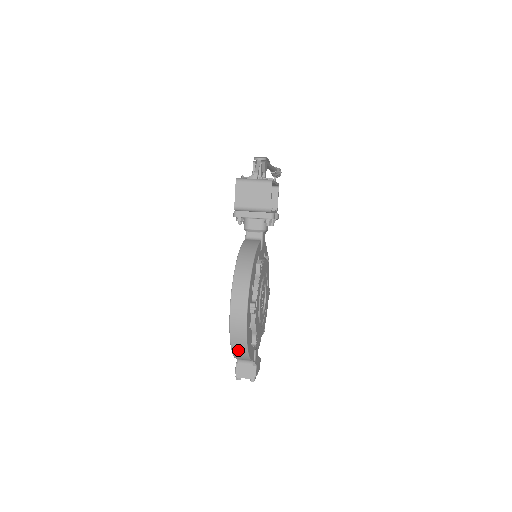
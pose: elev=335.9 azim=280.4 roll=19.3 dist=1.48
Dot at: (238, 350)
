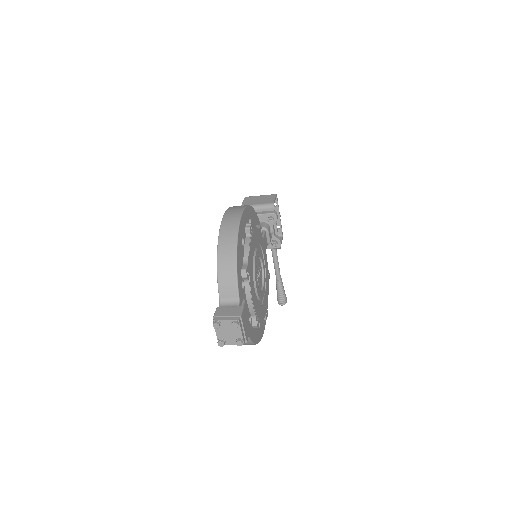
Dot at: (225, 254)
